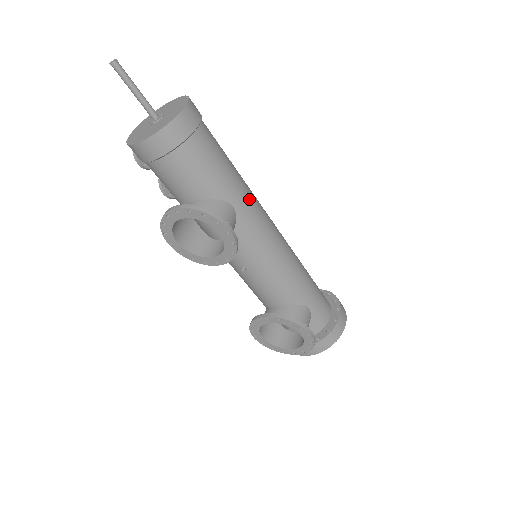
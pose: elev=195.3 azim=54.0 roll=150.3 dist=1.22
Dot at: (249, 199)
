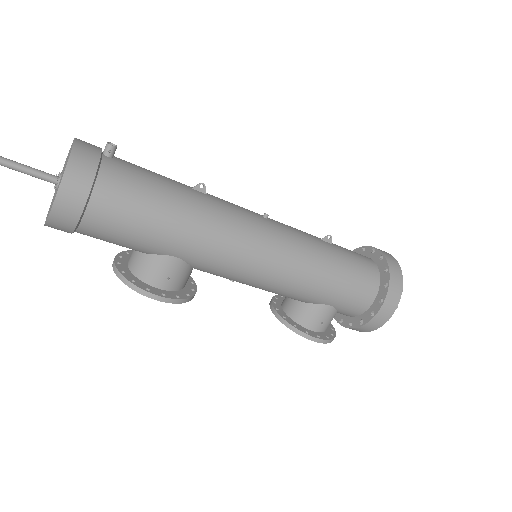
Dot at: (197, 243)
